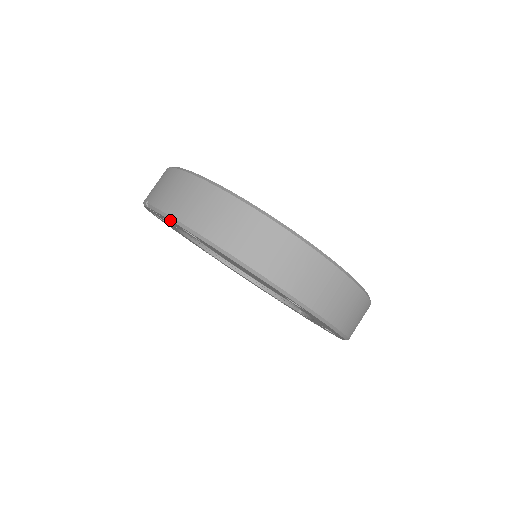
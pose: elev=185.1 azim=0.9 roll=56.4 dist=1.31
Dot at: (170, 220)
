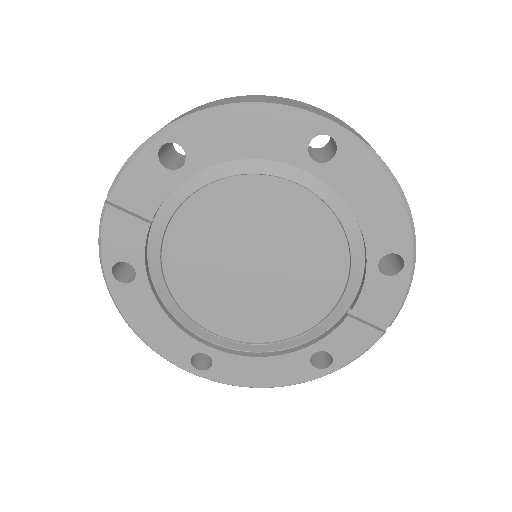
Dot at: (143, 148)
